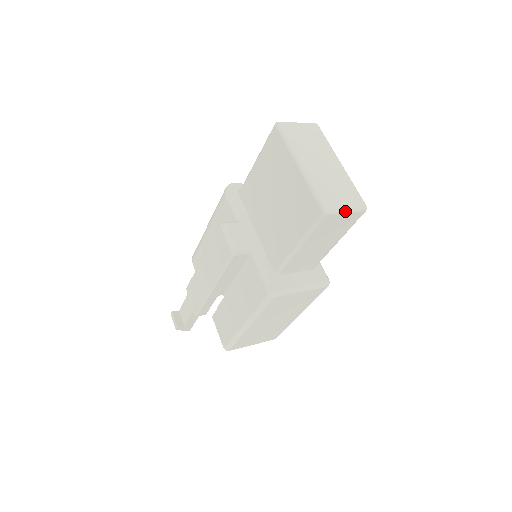
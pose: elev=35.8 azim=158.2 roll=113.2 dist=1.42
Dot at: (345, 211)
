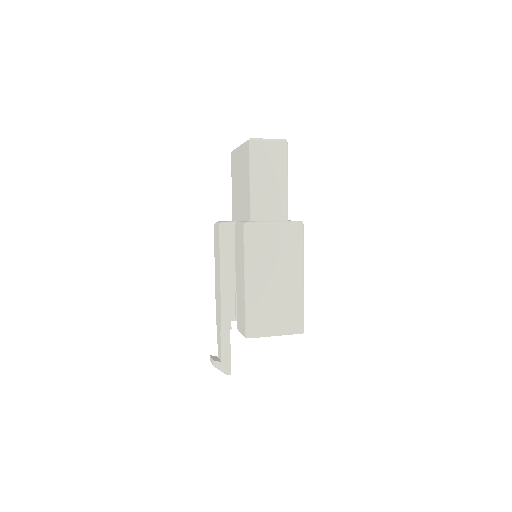
Dot at: (267, 140)
